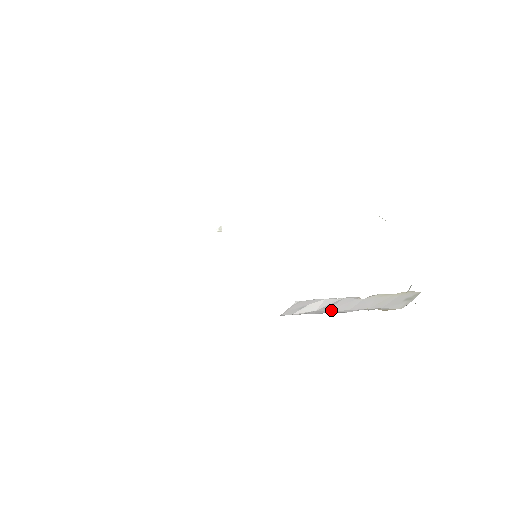
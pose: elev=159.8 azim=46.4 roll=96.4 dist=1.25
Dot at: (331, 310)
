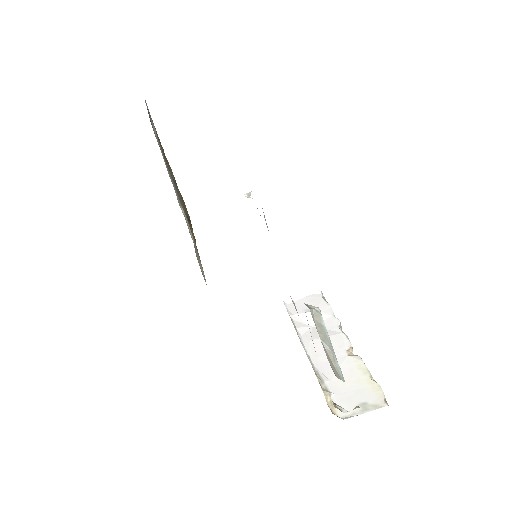
Dot at: (314, 344)
